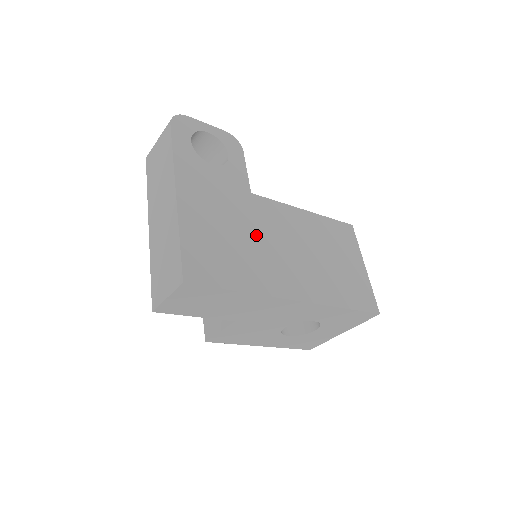
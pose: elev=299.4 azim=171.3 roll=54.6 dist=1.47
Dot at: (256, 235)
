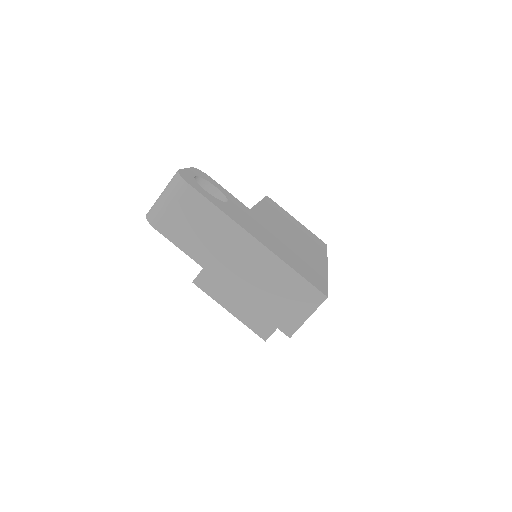
Dot at: (284, 238)
